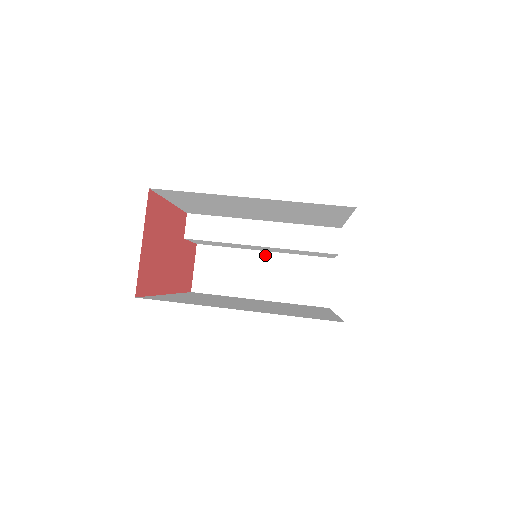
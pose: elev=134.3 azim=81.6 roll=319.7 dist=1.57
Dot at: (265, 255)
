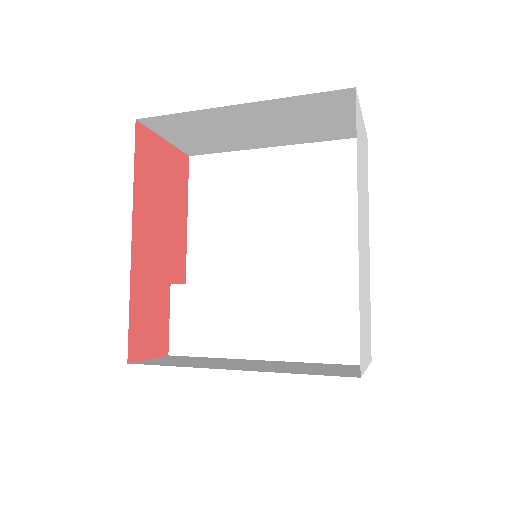
Dot at: (261, 361)
